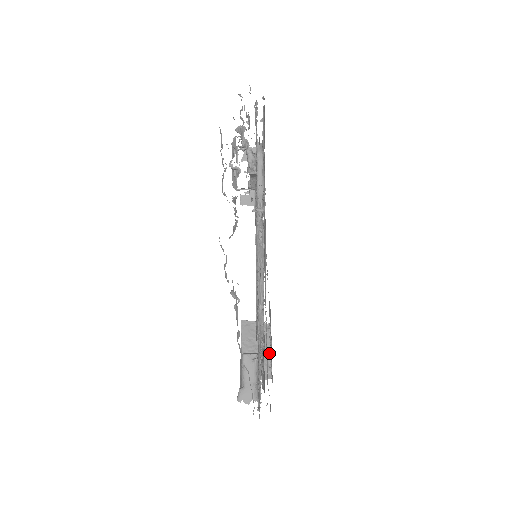
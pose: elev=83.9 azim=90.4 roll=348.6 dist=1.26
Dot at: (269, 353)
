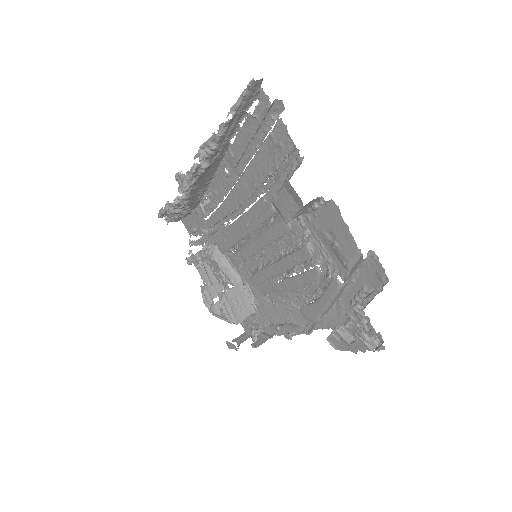
Dot at: occluded
